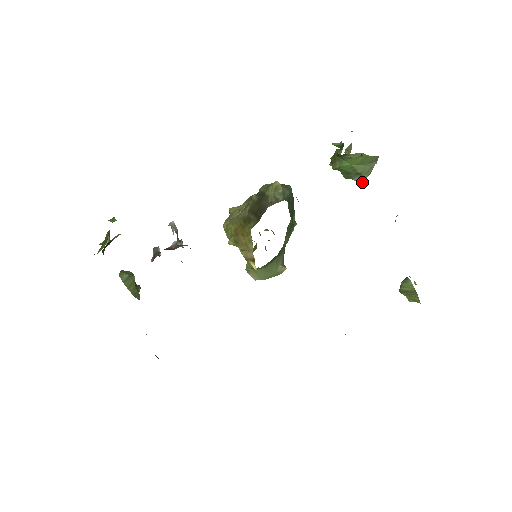
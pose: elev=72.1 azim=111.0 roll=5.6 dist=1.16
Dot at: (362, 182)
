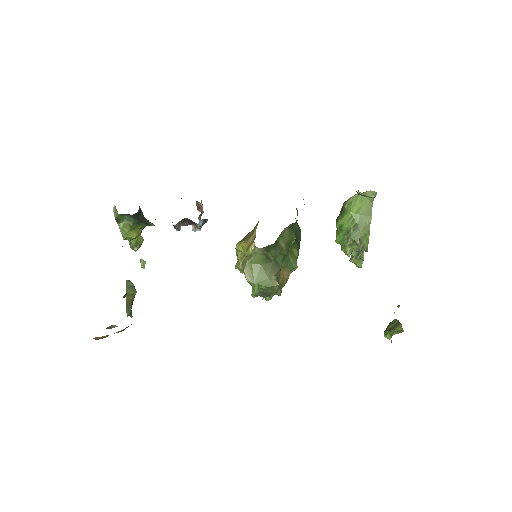
Dot at: (359, 239)
